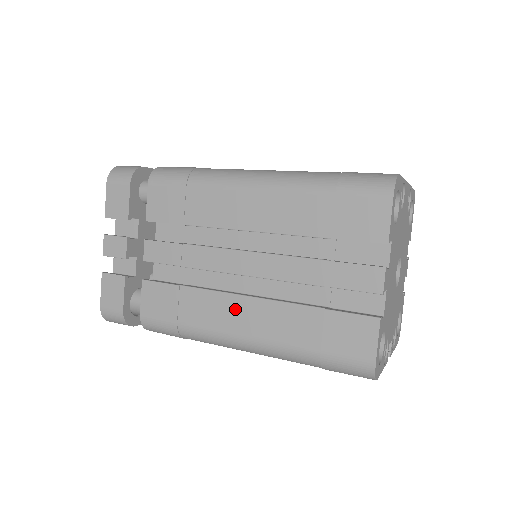
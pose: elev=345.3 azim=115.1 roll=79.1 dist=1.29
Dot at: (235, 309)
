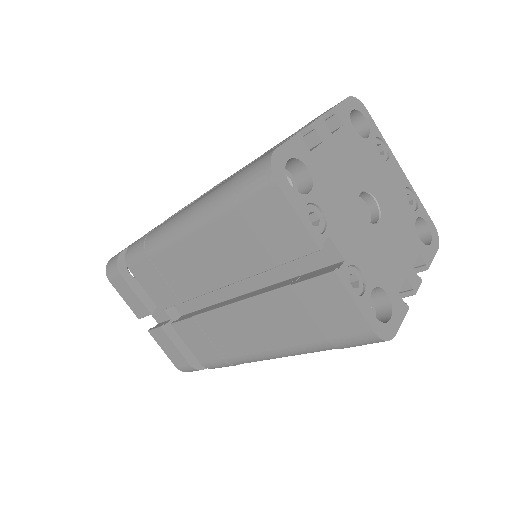
Dot at: occluded
